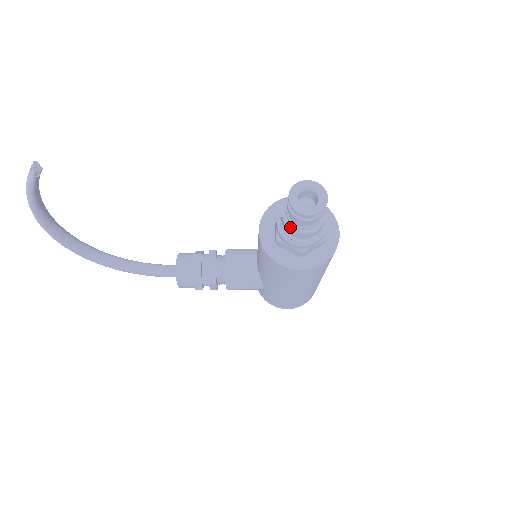
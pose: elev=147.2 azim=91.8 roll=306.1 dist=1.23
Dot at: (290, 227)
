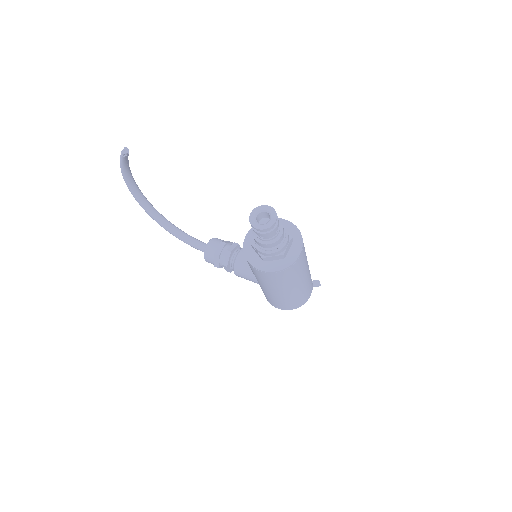
Dot at: (254, 235)
